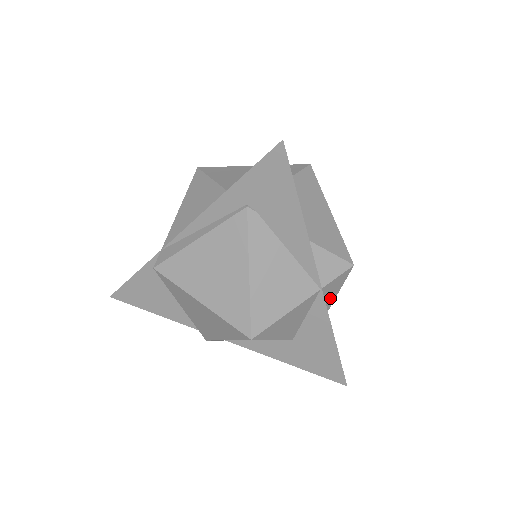
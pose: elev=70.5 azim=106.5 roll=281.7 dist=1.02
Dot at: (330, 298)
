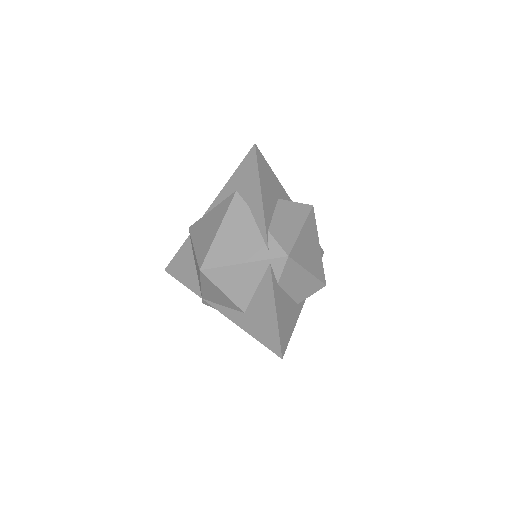
Dot at: occluded
